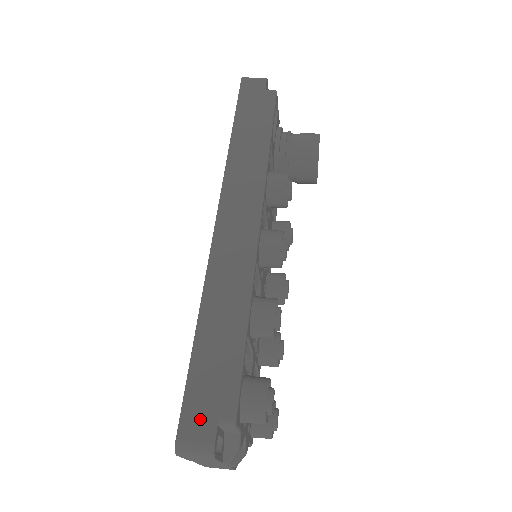
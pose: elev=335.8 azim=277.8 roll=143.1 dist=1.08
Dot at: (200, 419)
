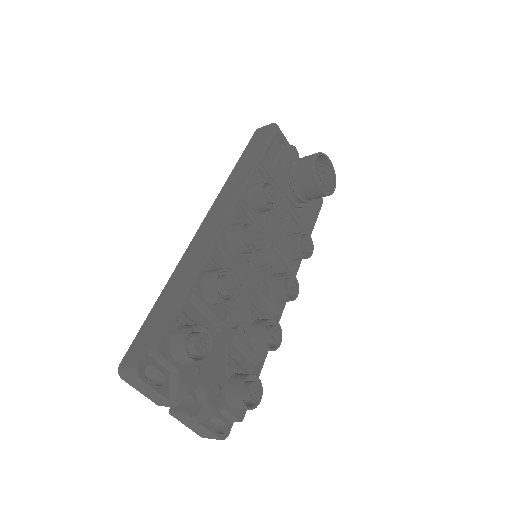
Dot at: (138, 350)
